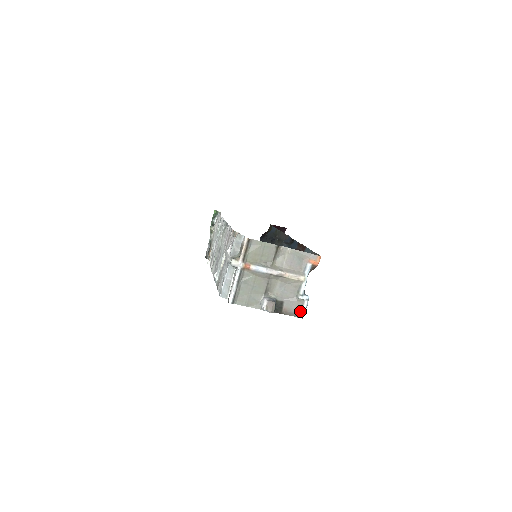
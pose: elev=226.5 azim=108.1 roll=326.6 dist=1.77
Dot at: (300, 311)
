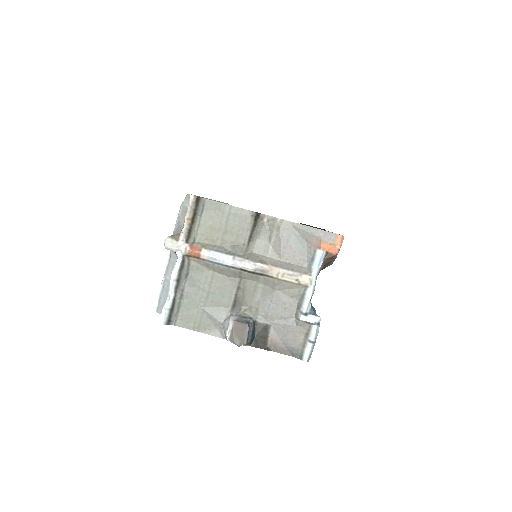
Dot at: (303, 346)
